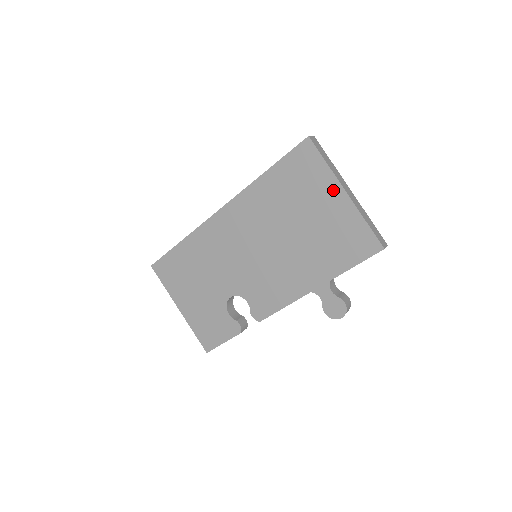
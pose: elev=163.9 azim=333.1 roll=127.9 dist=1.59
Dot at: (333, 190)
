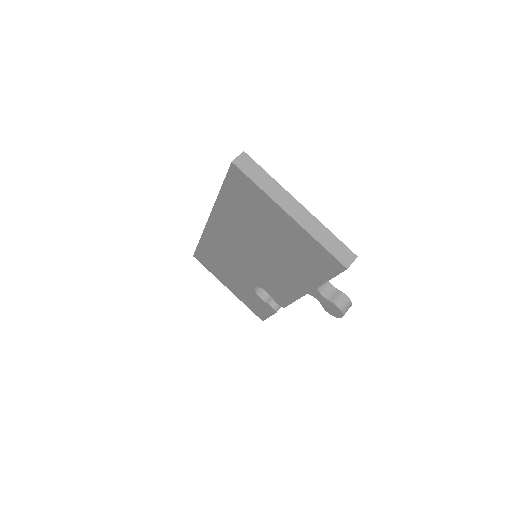
Dot at: (278, 213)
